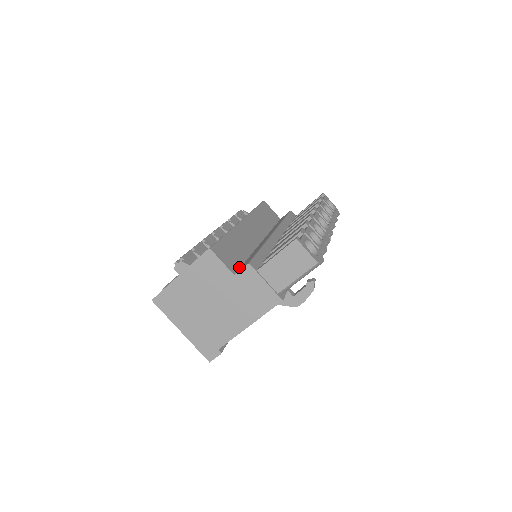
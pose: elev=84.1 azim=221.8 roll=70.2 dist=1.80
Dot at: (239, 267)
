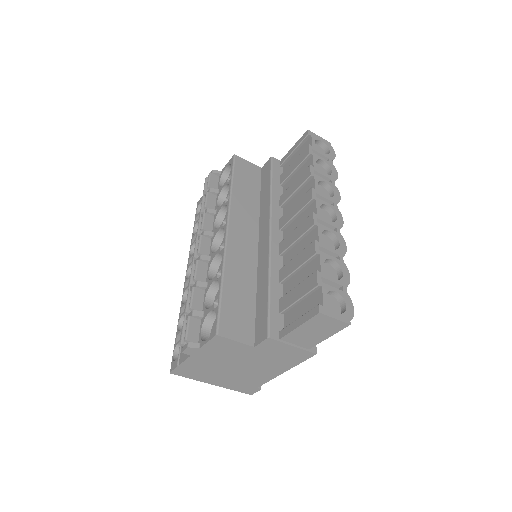
Dot at: (254, 326)
